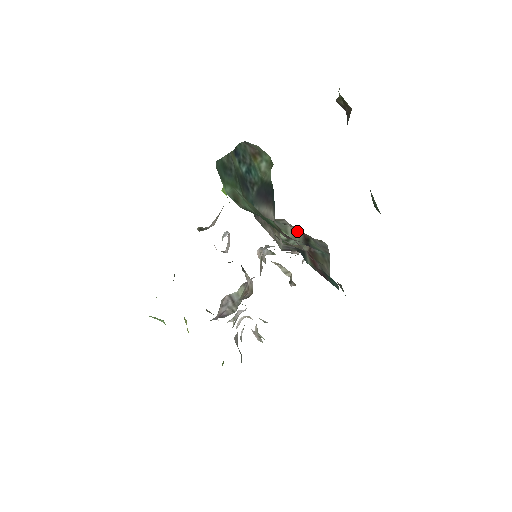
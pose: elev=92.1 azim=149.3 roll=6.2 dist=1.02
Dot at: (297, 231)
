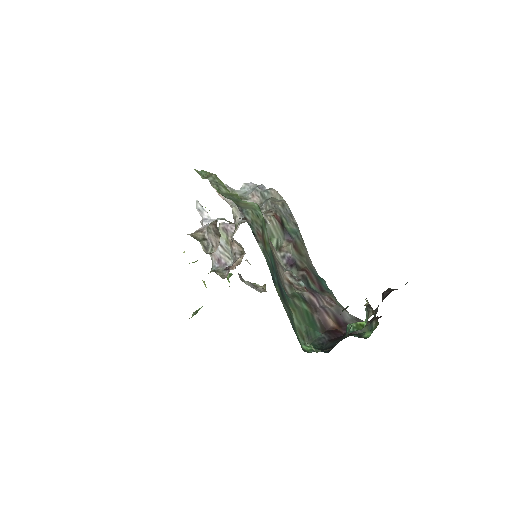
Dot at: (275, 223)
